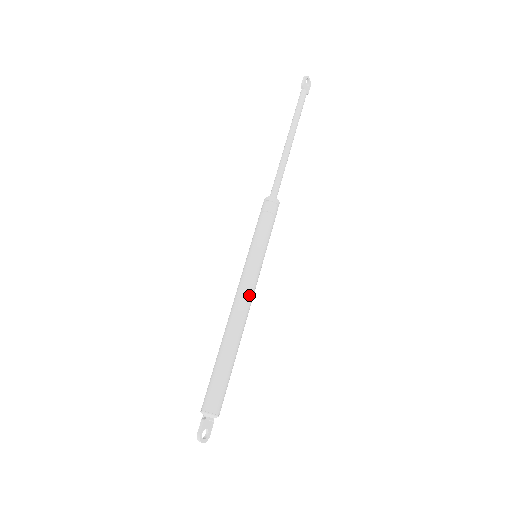
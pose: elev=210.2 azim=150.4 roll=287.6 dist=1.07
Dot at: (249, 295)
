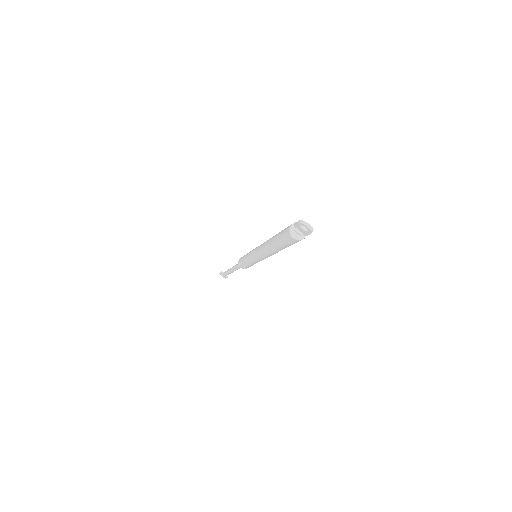
Dot at: occluded
